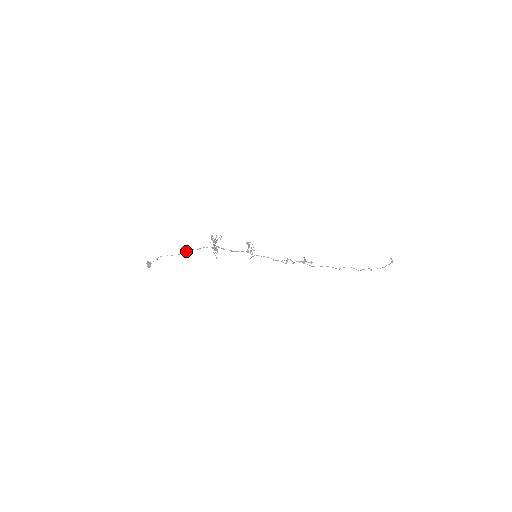
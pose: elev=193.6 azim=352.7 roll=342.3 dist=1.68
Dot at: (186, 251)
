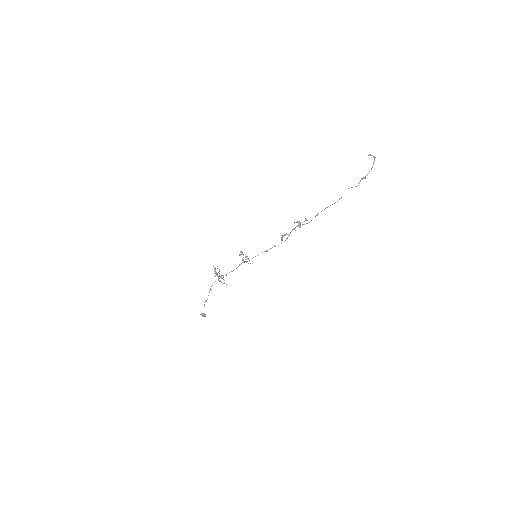
Dot at: occluded
